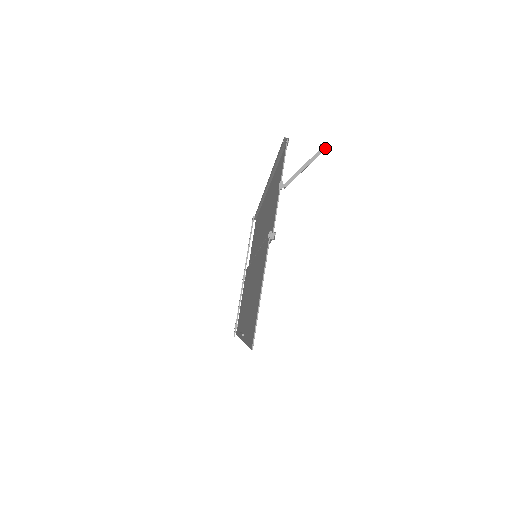
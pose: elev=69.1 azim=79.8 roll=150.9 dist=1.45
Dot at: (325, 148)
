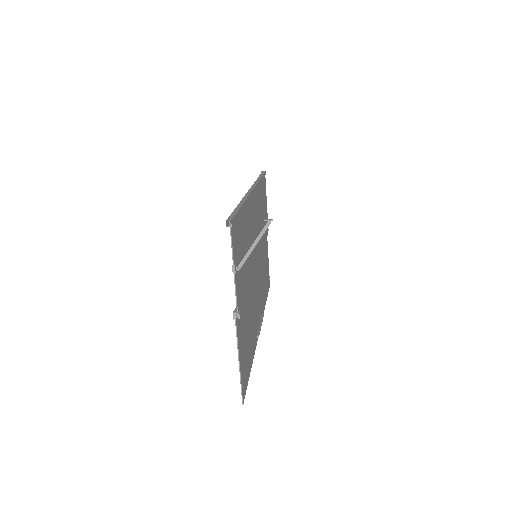
Dot at: (269, 223)
